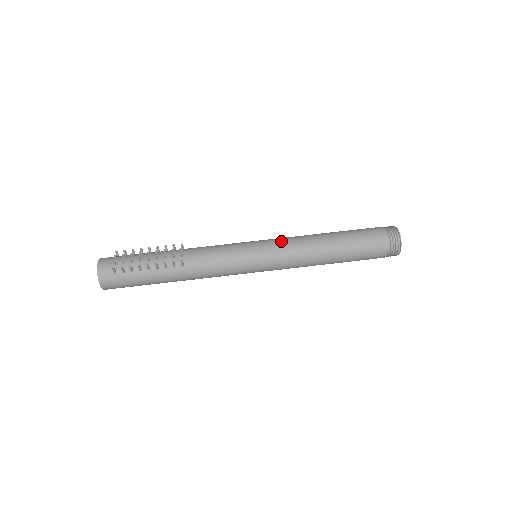
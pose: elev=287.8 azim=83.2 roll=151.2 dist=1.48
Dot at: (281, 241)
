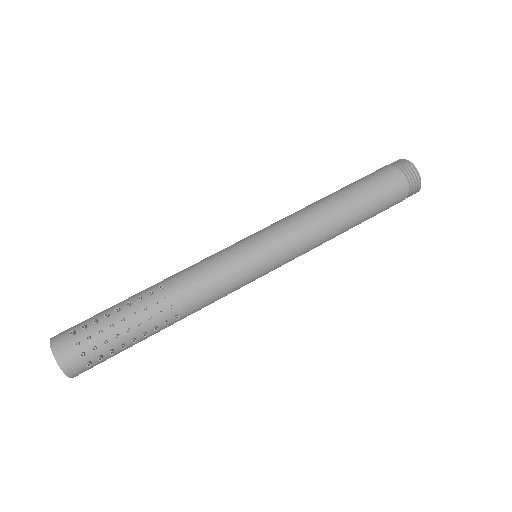
Dot at: (290, 237)
